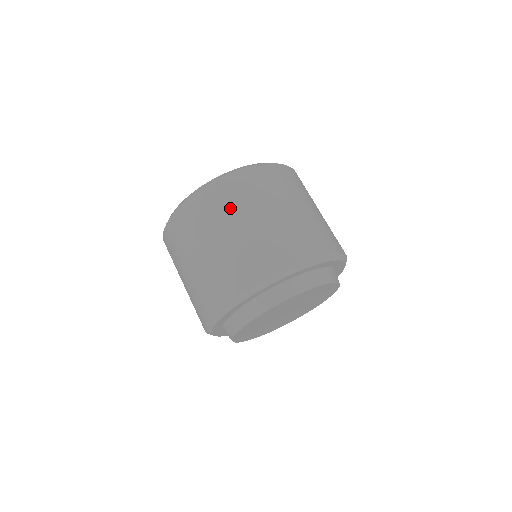
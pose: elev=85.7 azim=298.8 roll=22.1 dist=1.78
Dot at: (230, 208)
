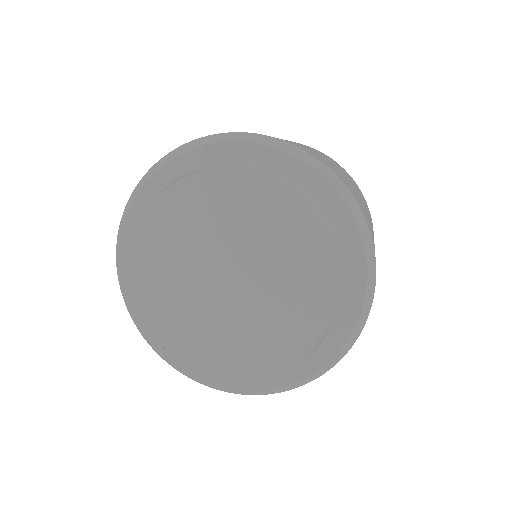
Dot at: (320, 153)
